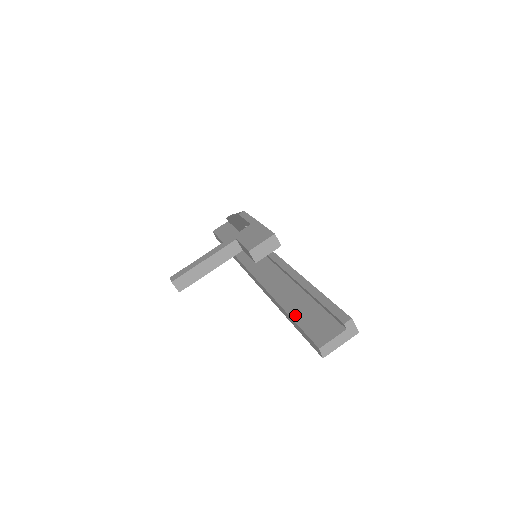
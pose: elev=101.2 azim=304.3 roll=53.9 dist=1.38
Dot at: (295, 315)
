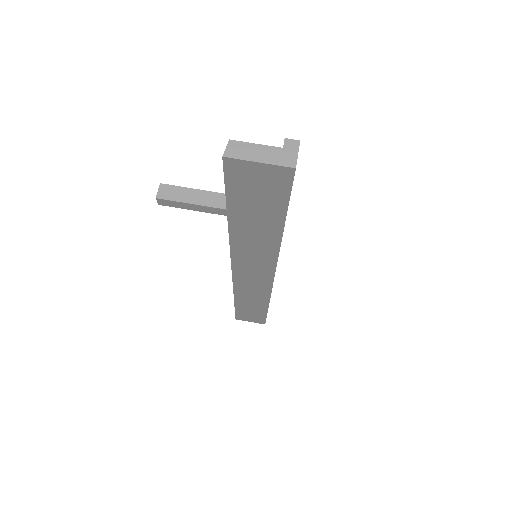
Dot at: occluded
